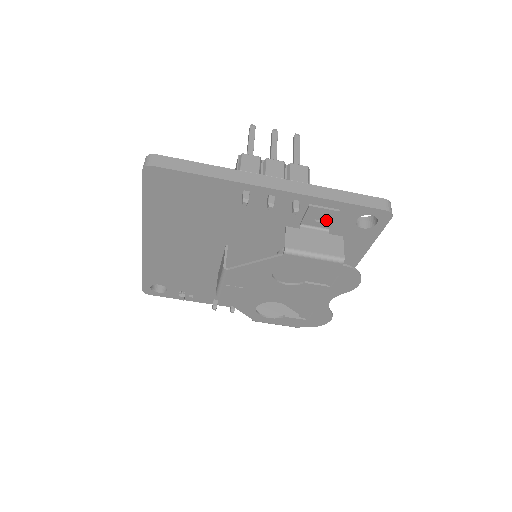
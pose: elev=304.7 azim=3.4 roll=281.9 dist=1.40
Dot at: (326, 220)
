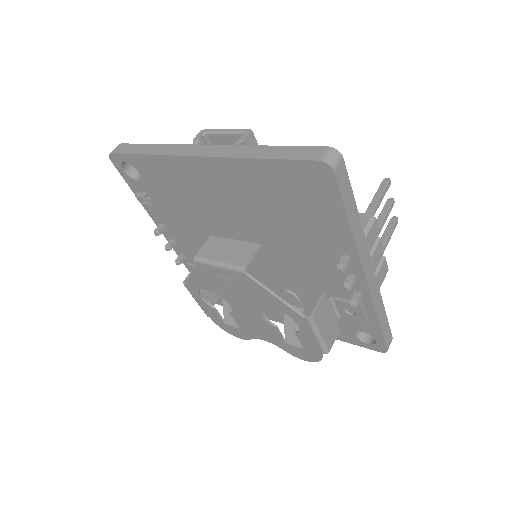
Dot at: (351, 316)
